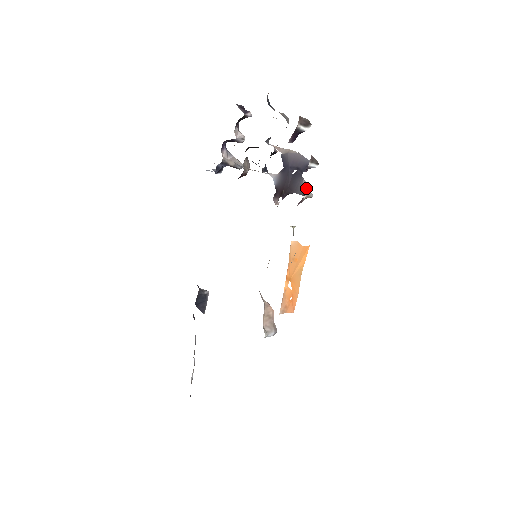
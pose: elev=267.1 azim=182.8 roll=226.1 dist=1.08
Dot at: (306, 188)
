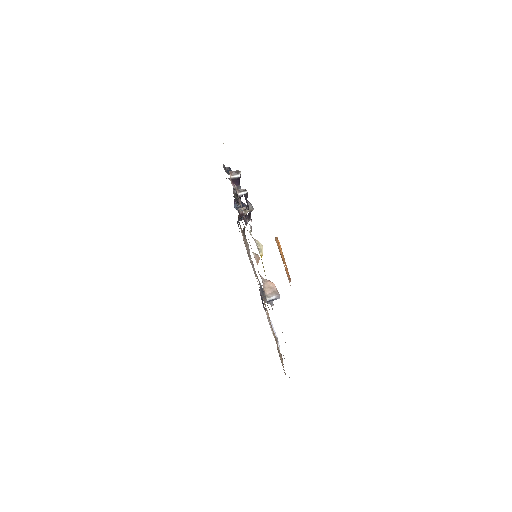
Dot at: (250, 206)
